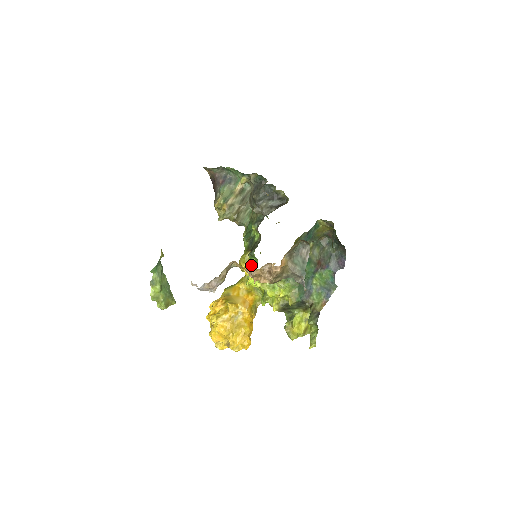
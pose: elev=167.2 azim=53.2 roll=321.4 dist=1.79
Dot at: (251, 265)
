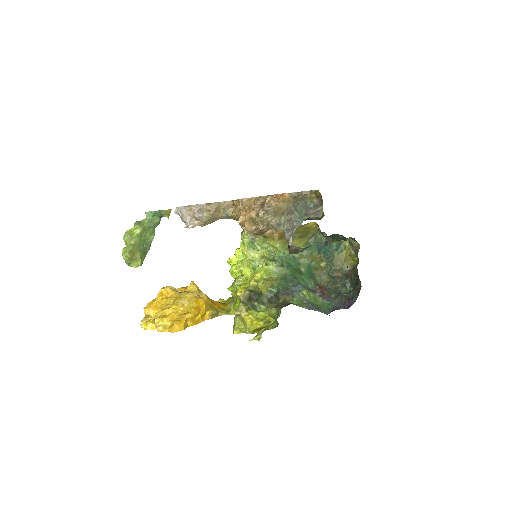
Dot at: occluded
